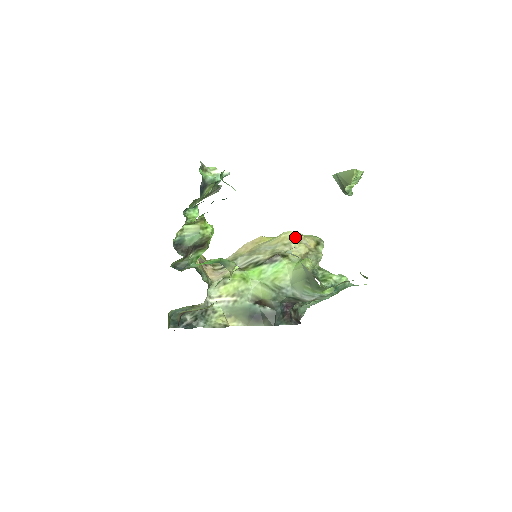
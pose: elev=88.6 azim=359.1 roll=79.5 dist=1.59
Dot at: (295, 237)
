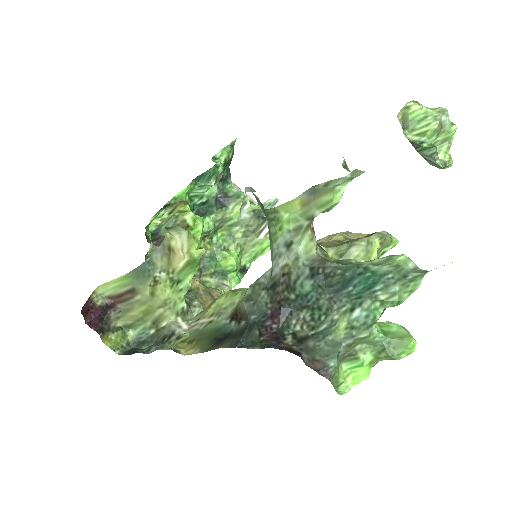
Dot at: occluded
